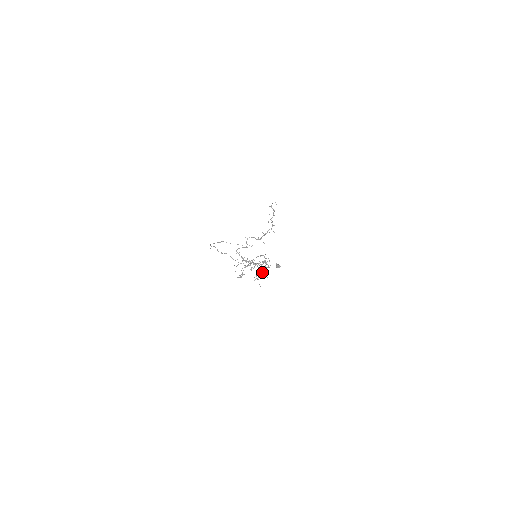
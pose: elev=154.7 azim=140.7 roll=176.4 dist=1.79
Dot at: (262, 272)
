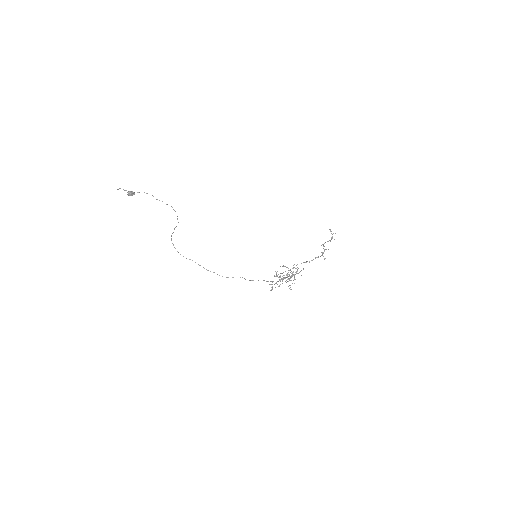
Dot at: occluded
